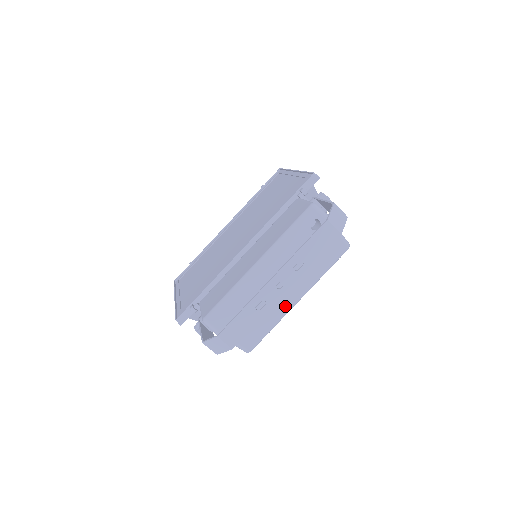
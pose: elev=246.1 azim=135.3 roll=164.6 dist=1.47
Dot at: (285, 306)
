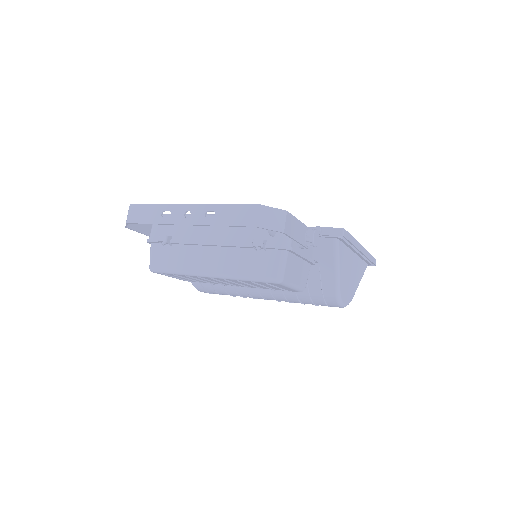
Dot at: (198, 266)
